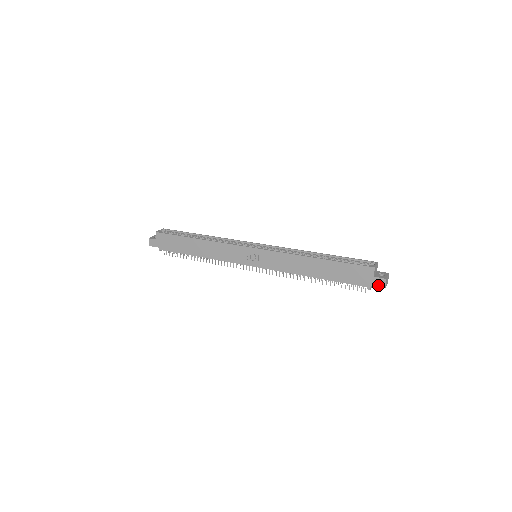
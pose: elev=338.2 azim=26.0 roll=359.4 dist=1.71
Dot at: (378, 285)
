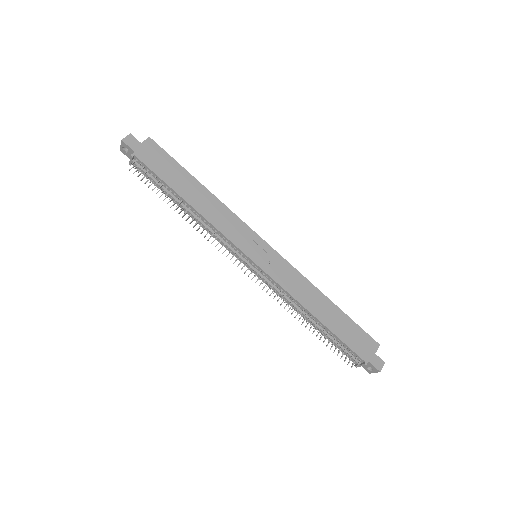
Dot at: (375, 365)
